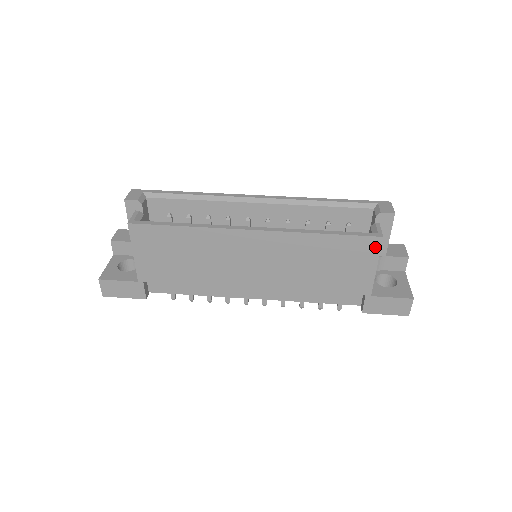
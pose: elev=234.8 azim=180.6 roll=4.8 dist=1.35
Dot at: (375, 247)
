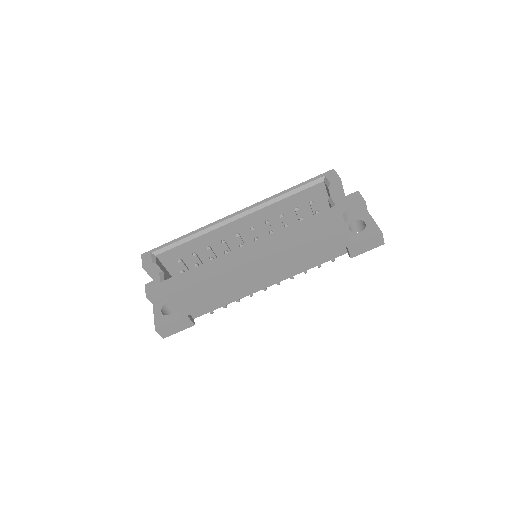
Dot at: (338, 215)
